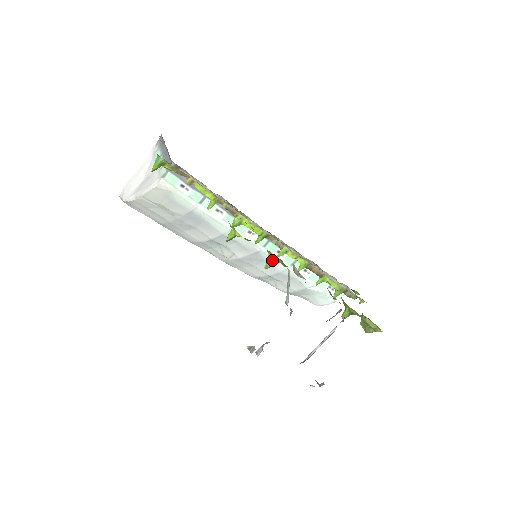
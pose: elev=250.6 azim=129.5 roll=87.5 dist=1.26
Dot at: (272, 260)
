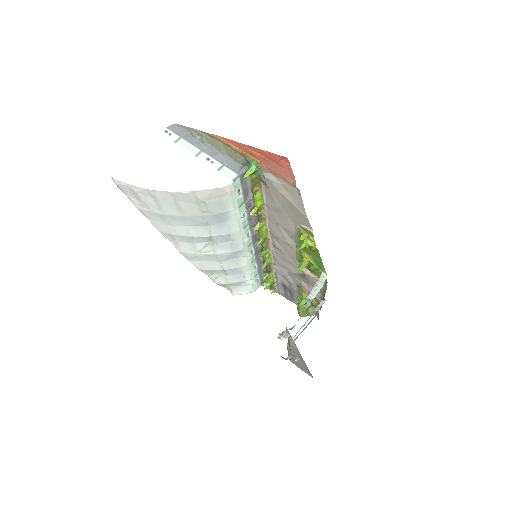
Dot at: (305, 264)
